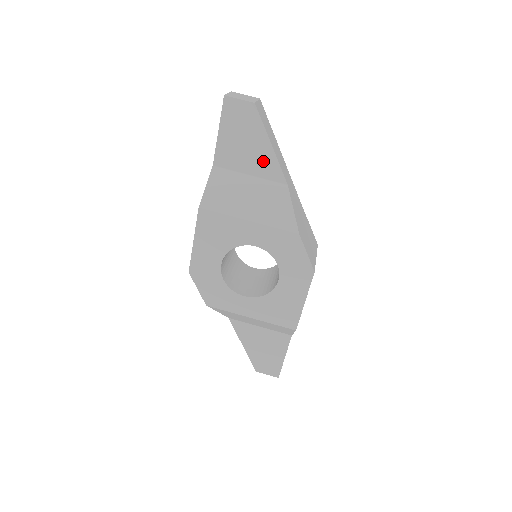
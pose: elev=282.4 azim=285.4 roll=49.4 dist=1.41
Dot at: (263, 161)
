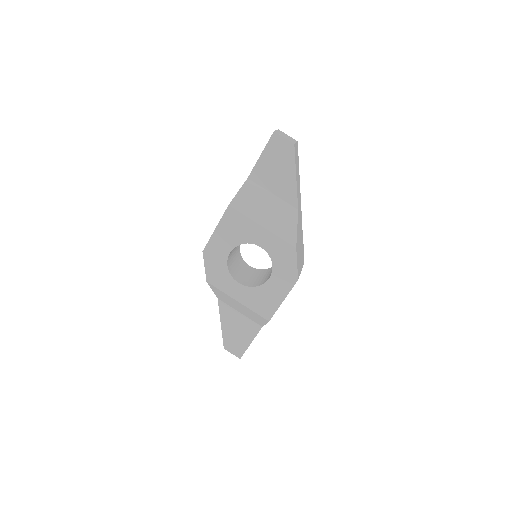
Dot at: (286, 187)
